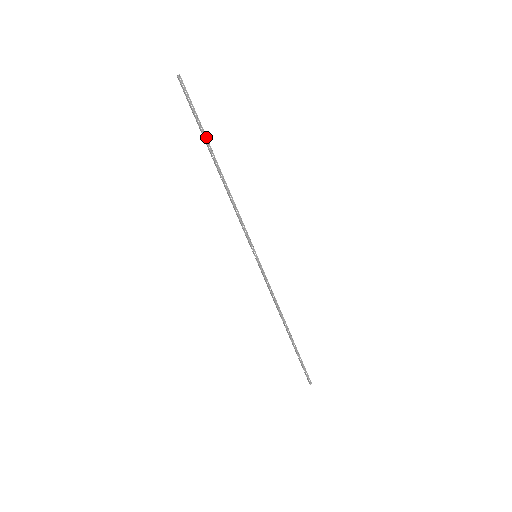
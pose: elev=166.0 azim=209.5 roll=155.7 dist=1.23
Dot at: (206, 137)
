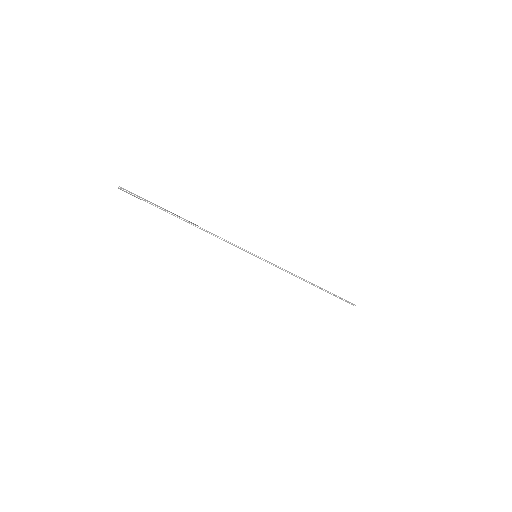
Dot at: (166, 210)
